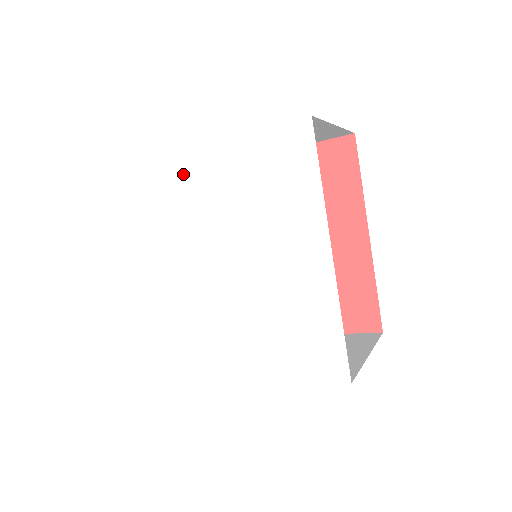
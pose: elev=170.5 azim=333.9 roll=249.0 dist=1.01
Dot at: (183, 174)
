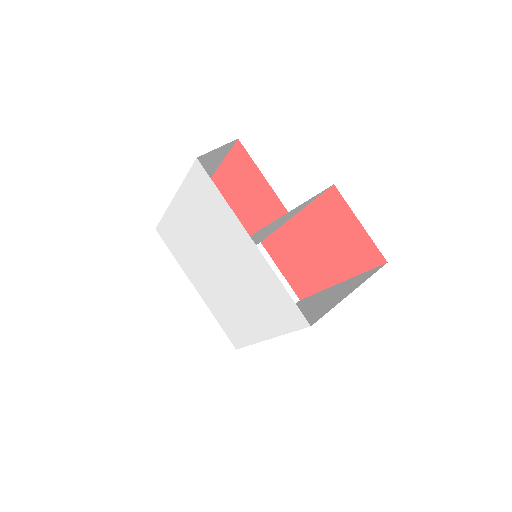
Dot at: (235, 232)
